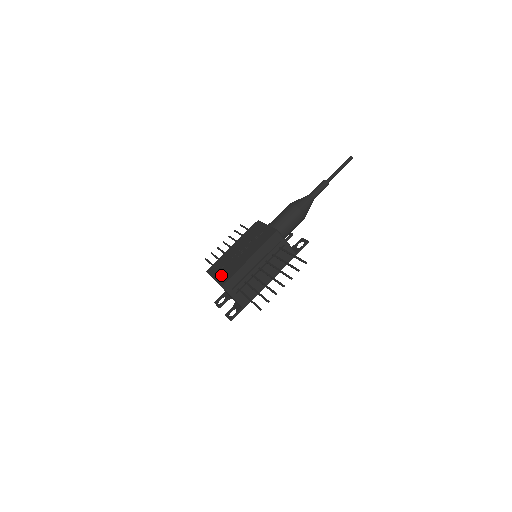
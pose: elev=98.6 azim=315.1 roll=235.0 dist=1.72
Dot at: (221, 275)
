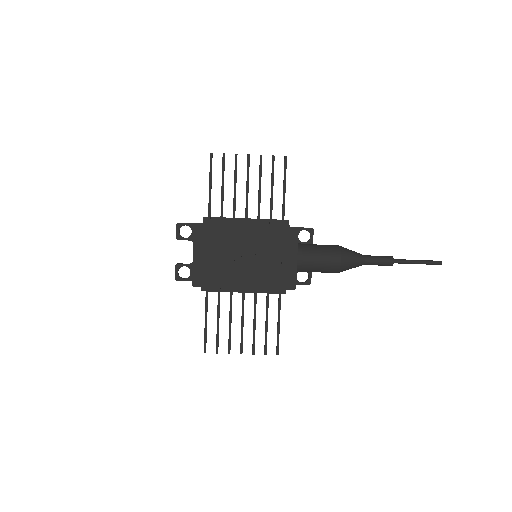
Dot at: (203, 266)
